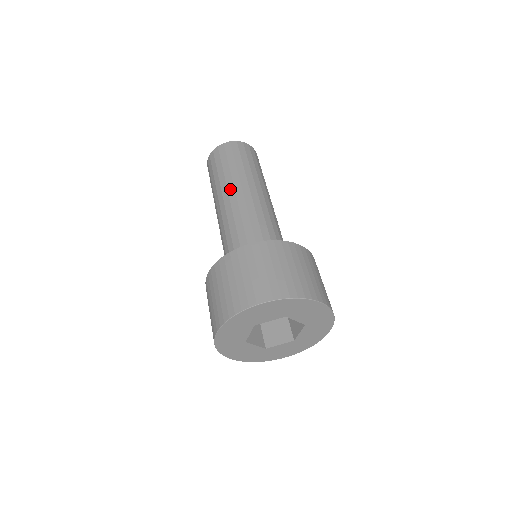
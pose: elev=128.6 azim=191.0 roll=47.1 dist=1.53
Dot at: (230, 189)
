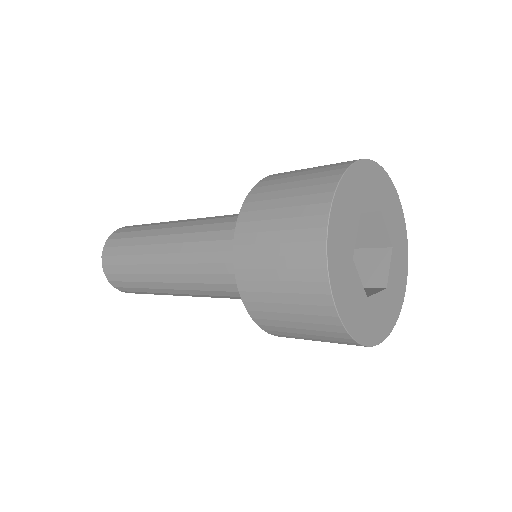
Dot at: (176, 221)
